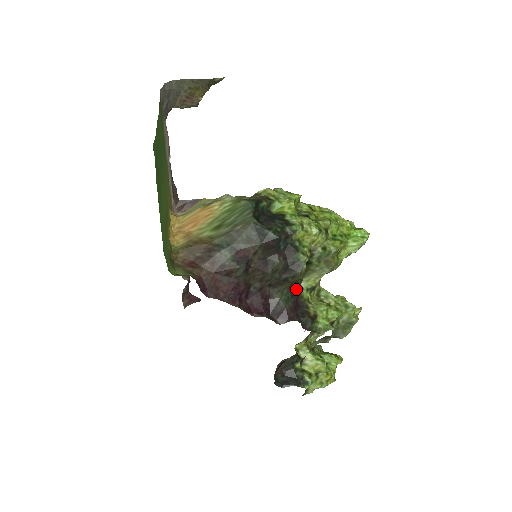
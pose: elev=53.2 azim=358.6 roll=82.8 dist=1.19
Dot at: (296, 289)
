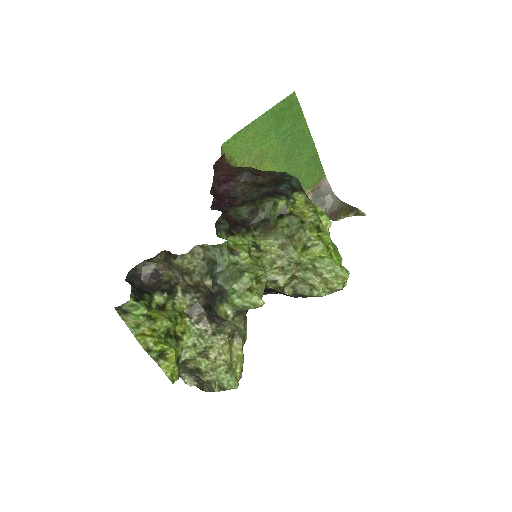
Dot at: (251, 220)
